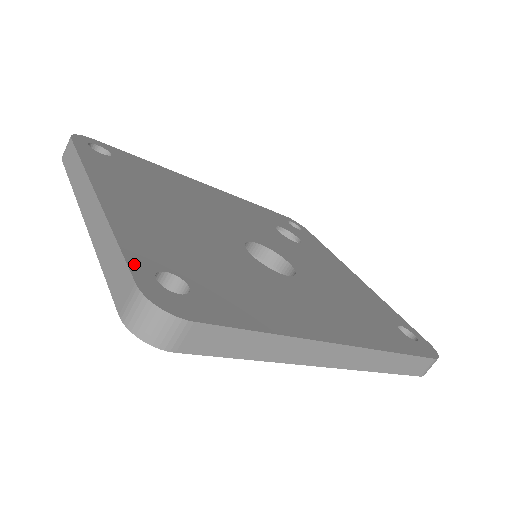
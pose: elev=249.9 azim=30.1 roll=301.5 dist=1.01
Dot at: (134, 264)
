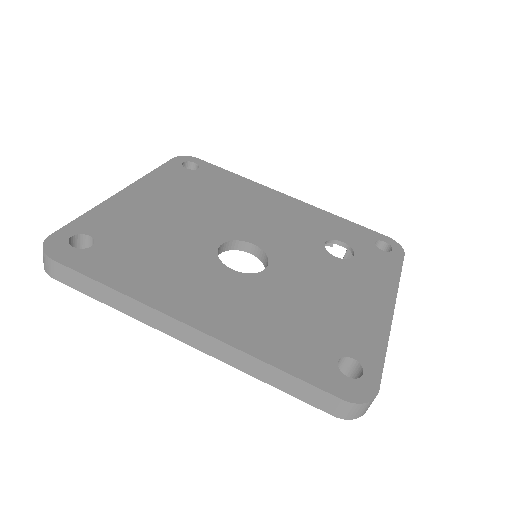
Dot at: (70, 227)
